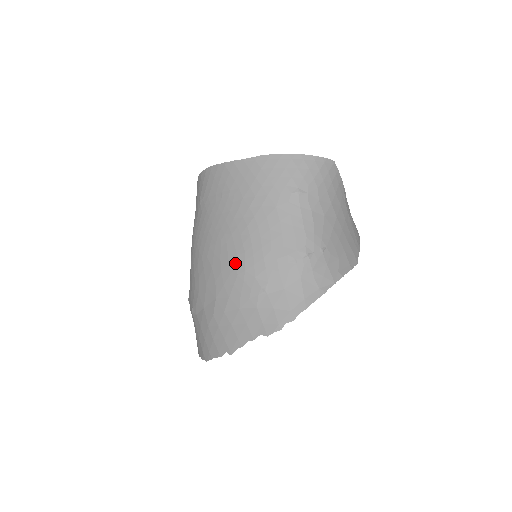
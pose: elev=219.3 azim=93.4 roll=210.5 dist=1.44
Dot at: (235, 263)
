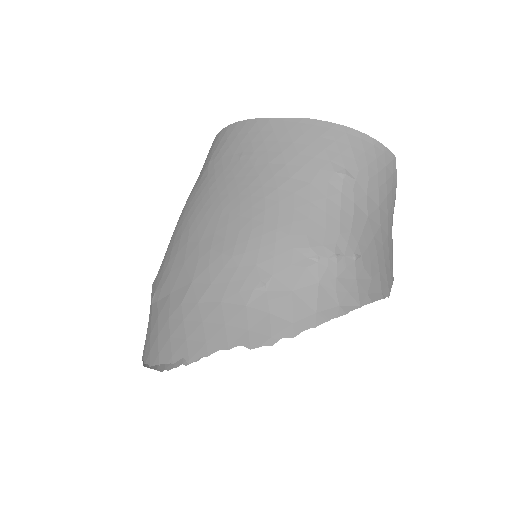
Dot at: (233, 240)
